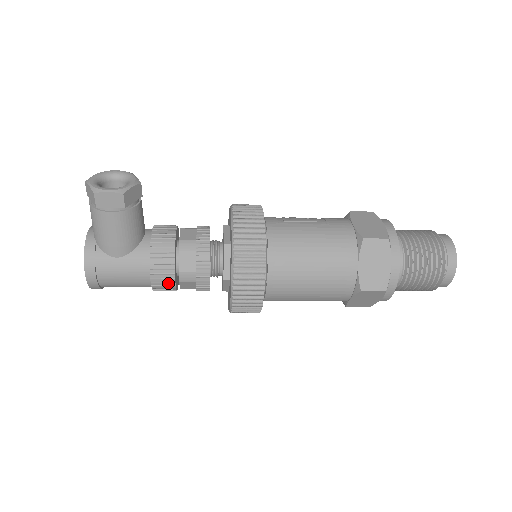
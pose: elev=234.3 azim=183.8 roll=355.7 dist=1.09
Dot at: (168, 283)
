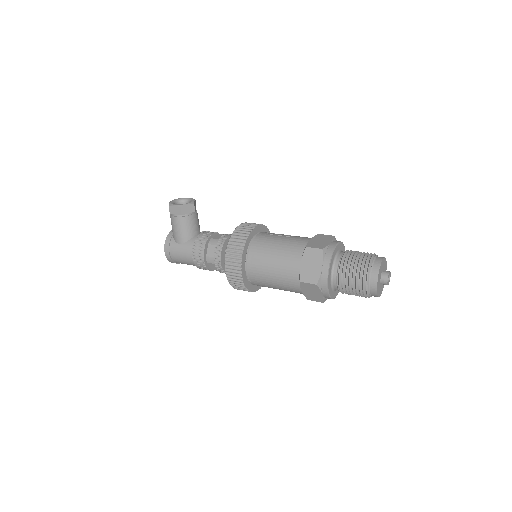
Dot at: (201, 262)
